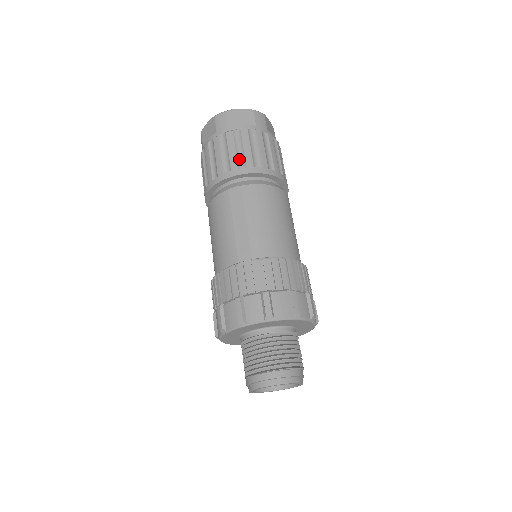
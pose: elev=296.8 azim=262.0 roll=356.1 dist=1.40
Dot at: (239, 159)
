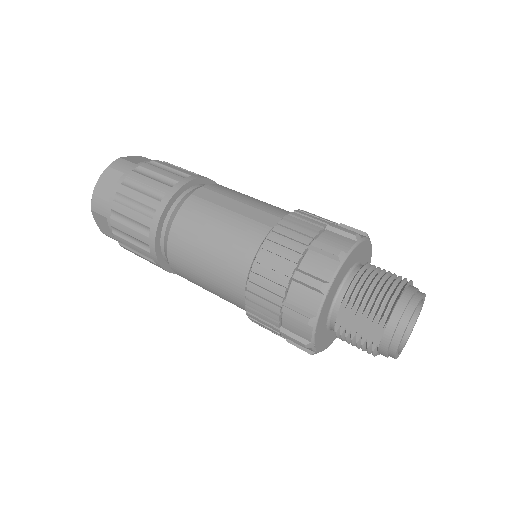
Dot at: (176, 174)
